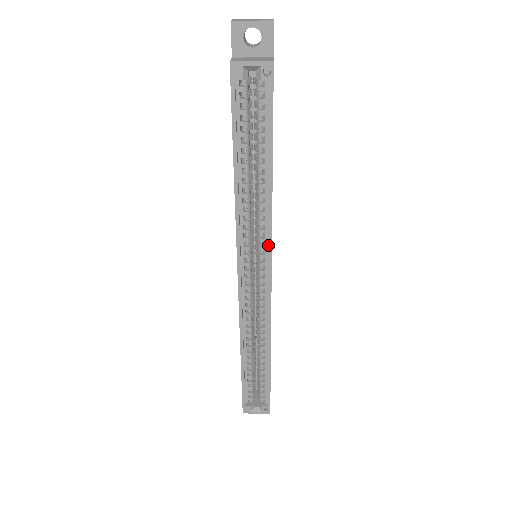
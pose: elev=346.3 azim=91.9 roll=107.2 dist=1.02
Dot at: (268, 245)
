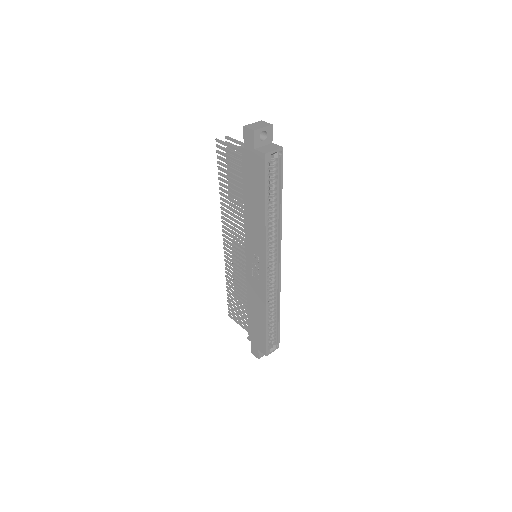
Dot at: (280, 245)
